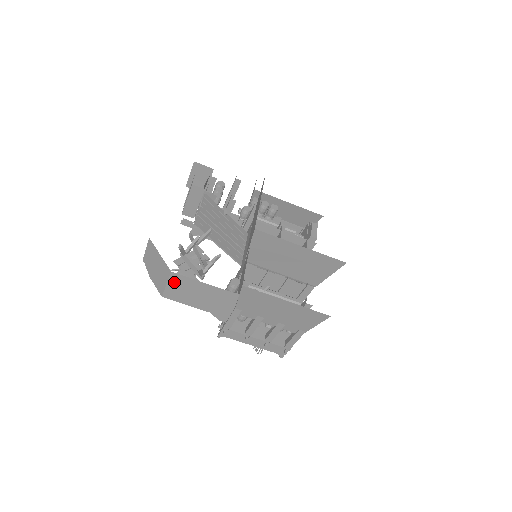
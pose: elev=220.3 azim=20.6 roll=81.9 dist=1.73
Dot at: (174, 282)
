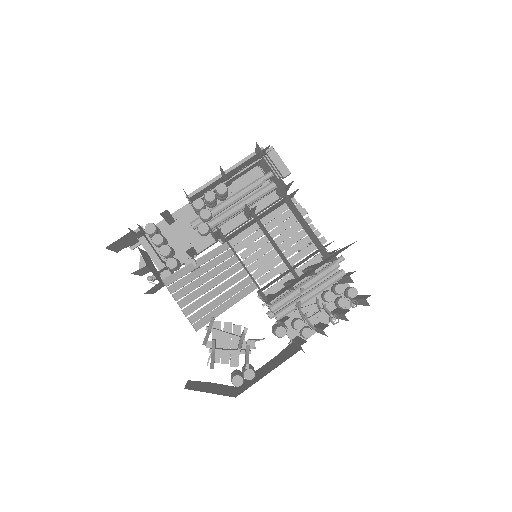
Dot at: occluded
